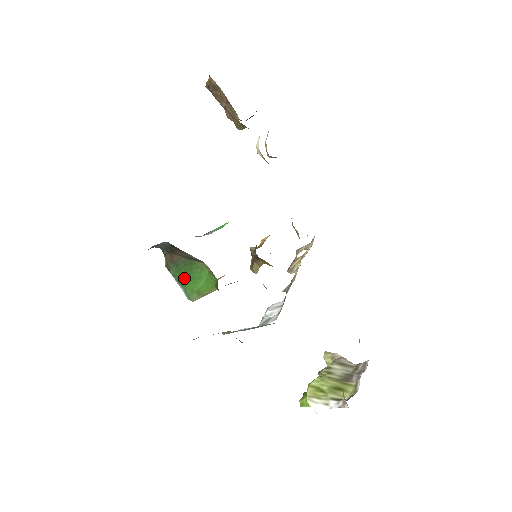
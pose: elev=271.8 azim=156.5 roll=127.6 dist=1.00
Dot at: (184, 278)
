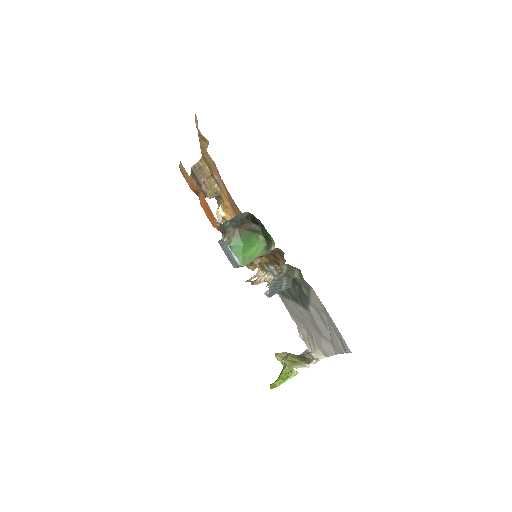
Dot at: (243, 246)
